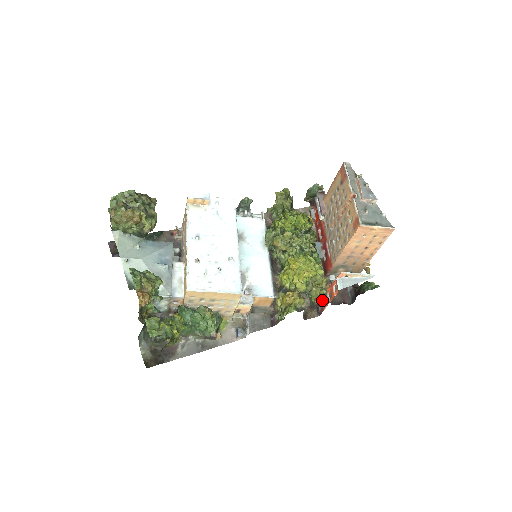
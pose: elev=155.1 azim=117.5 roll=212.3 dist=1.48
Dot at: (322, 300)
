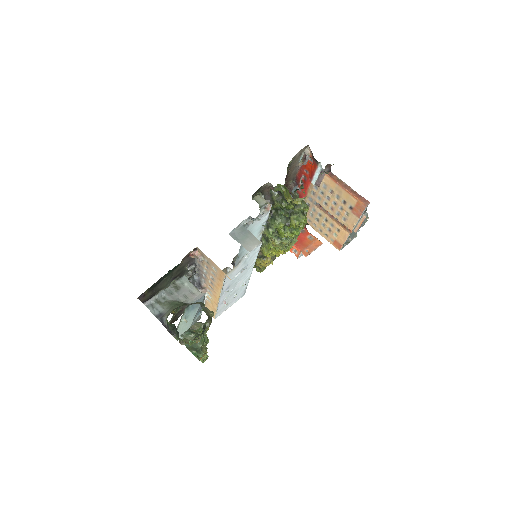
Dot at: occluded
